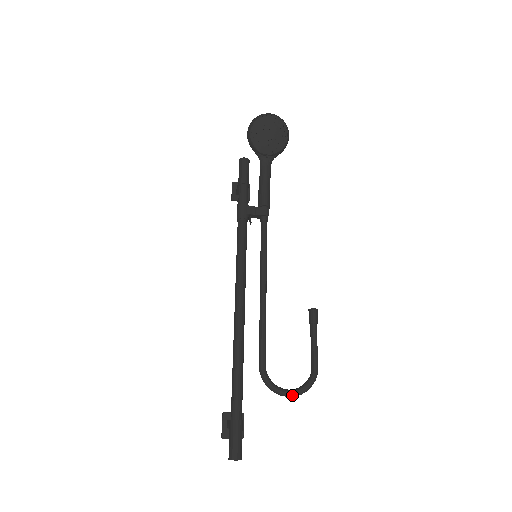
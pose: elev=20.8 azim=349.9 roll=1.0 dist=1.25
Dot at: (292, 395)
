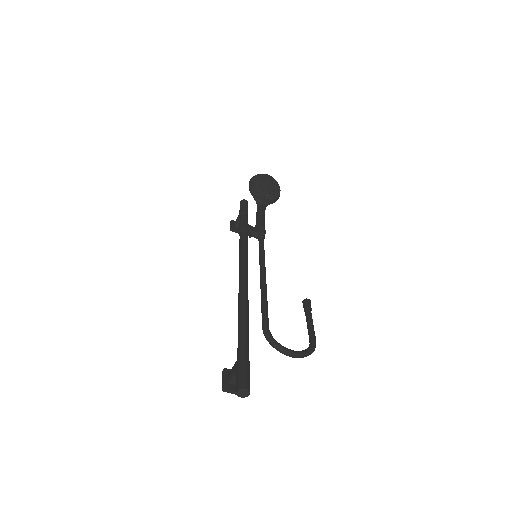
Dot at: (295, 354)
